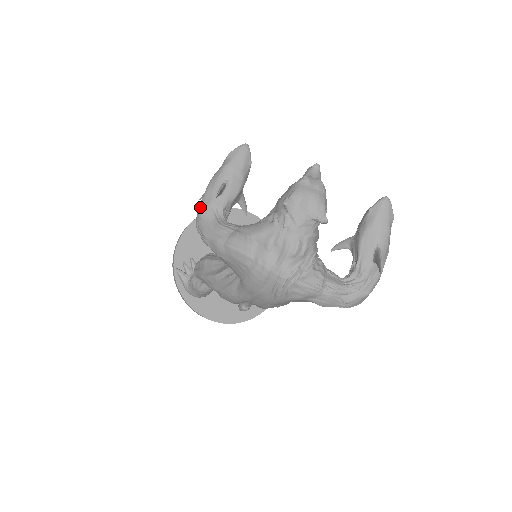
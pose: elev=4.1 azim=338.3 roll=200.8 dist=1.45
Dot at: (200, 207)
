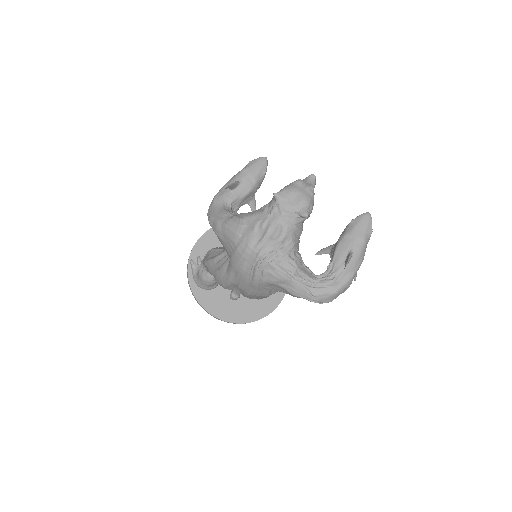
Dot at: (214, 197)
